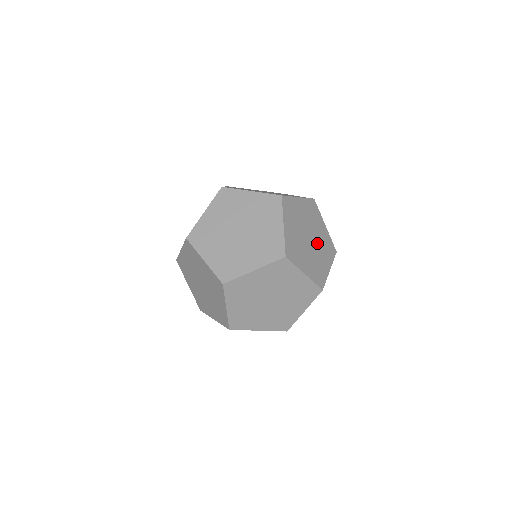
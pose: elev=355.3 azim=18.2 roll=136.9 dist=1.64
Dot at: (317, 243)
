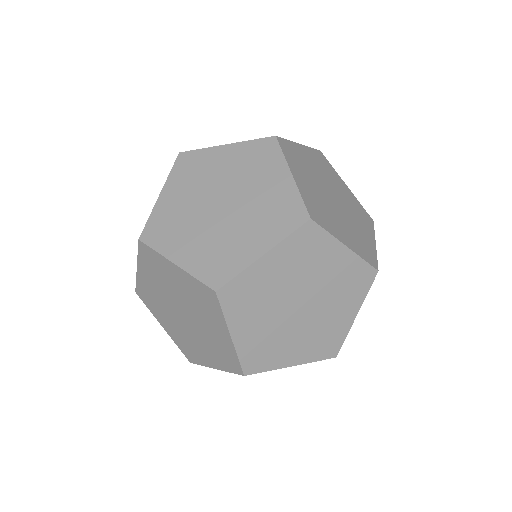
Dot at: occluded
